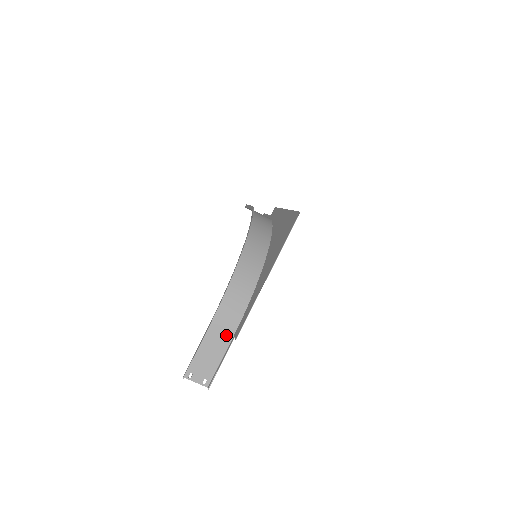
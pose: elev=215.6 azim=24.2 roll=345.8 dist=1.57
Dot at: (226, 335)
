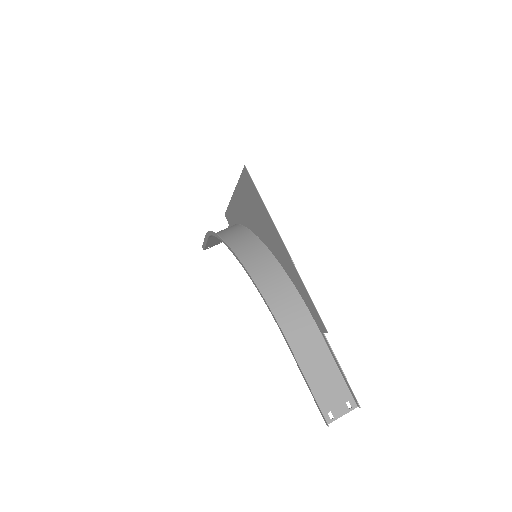
Dot at: (315, 342)
